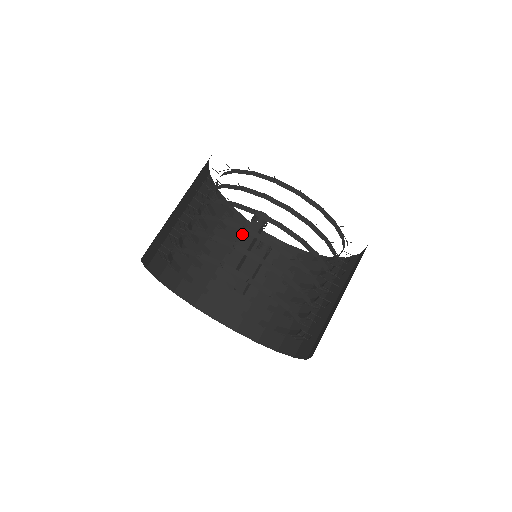
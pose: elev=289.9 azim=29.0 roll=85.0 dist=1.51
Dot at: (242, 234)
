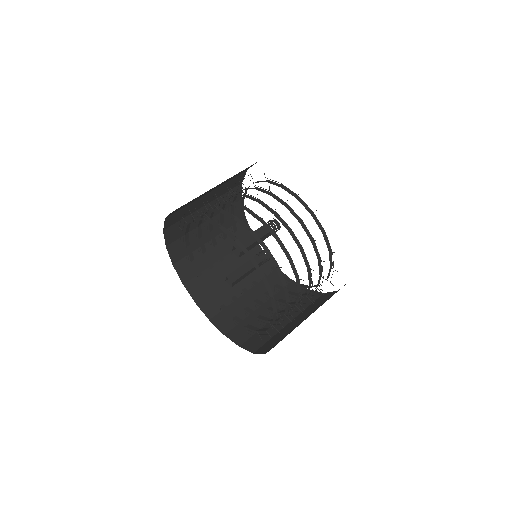
Dot at: occluded
